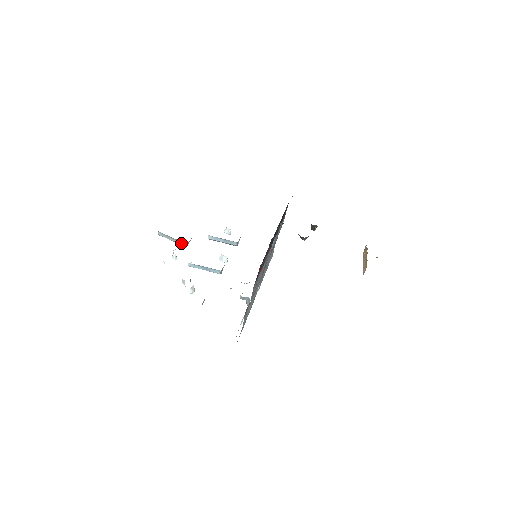
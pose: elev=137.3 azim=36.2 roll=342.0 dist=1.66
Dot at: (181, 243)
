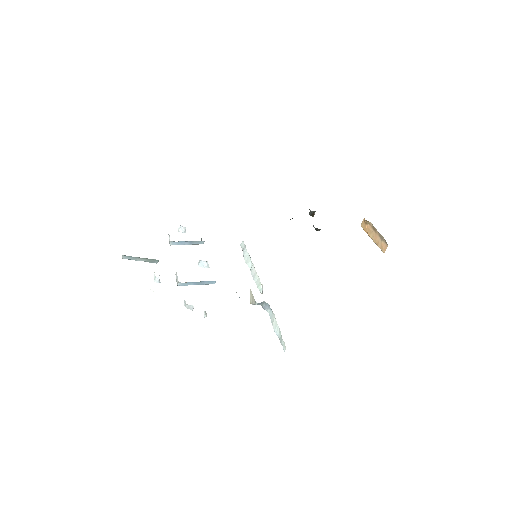
Dot at: (152, 261)
